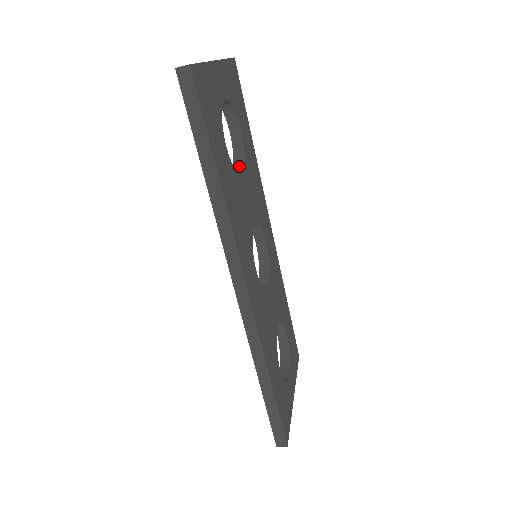
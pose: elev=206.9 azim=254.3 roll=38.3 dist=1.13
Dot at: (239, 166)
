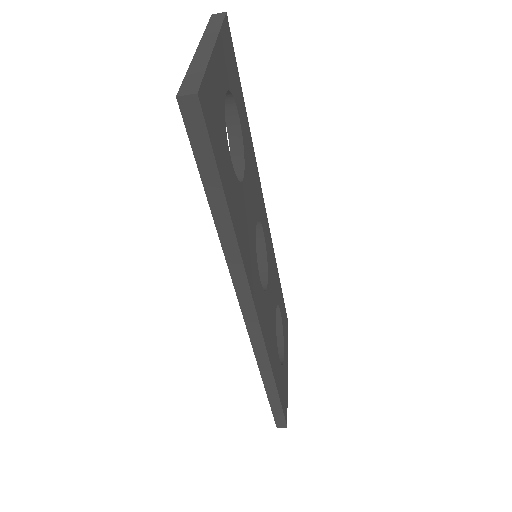
Dot at: (238, 163)
